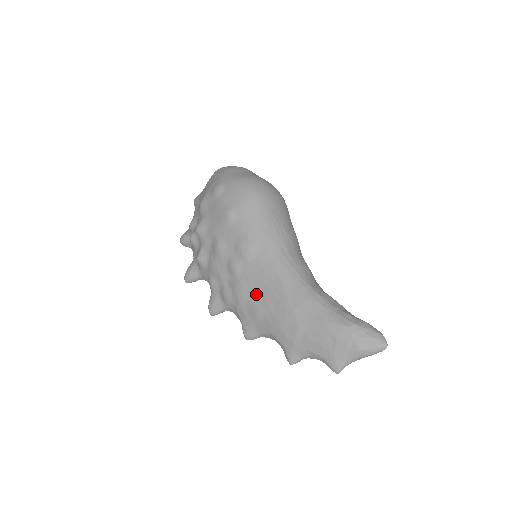
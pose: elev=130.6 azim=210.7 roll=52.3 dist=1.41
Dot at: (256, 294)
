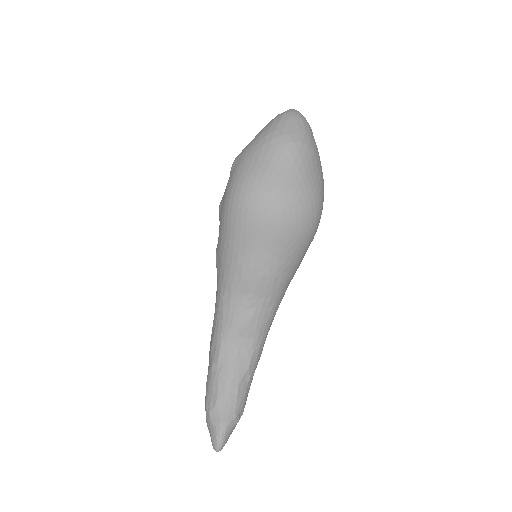
Dot at: occluded
